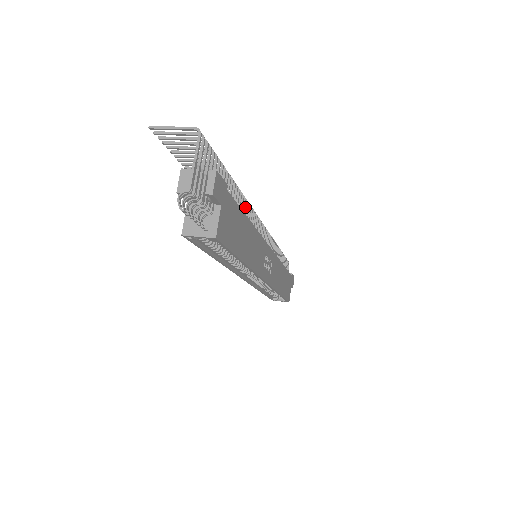
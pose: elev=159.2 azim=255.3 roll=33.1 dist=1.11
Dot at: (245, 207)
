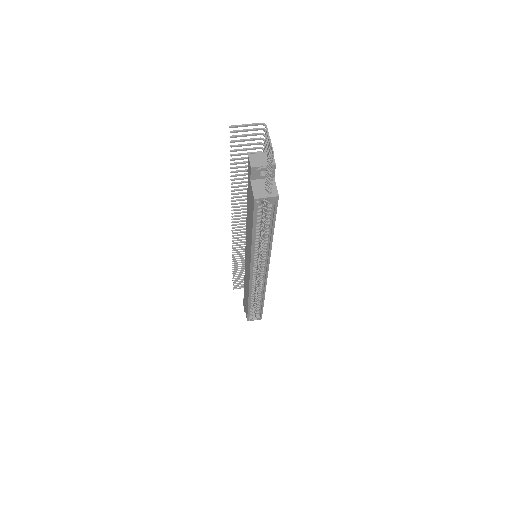
Dot at: occluded
